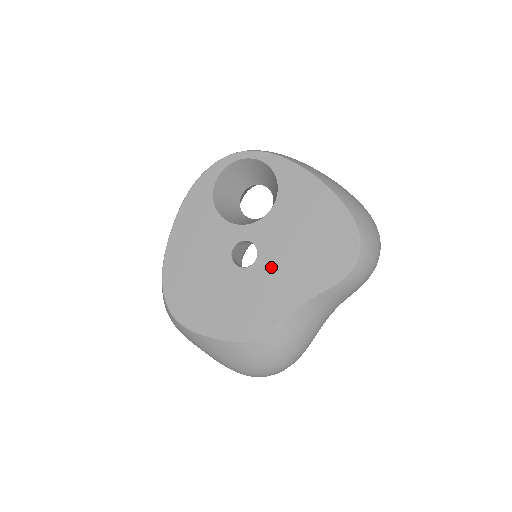
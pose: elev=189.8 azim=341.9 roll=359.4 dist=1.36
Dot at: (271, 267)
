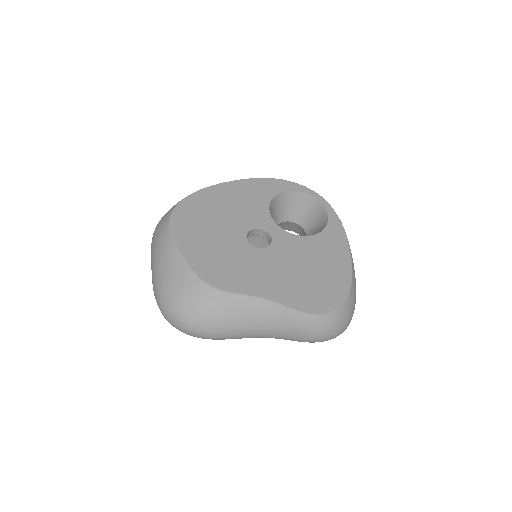
Dot at: (268, 261)
